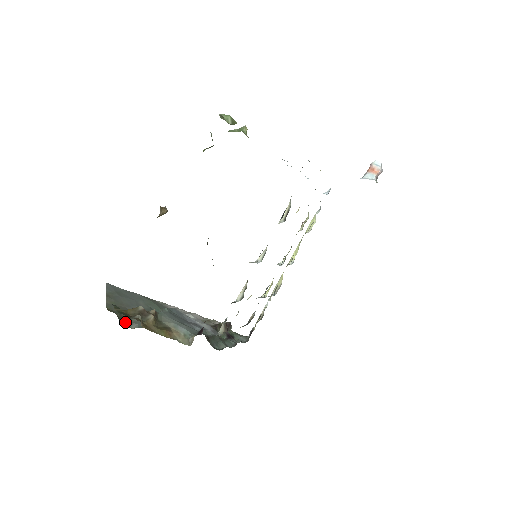
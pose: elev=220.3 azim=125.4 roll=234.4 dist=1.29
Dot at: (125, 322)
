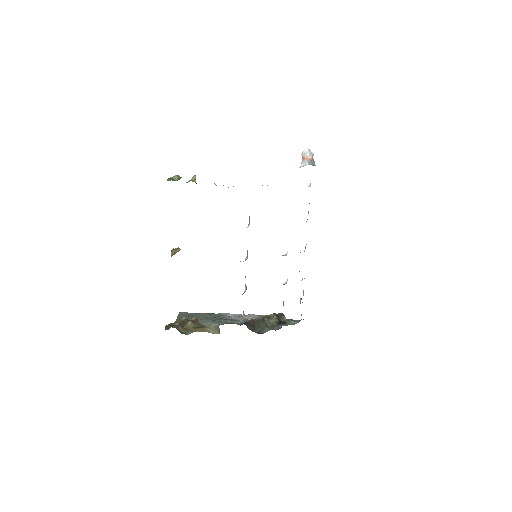
Dot at: (184, 332)
